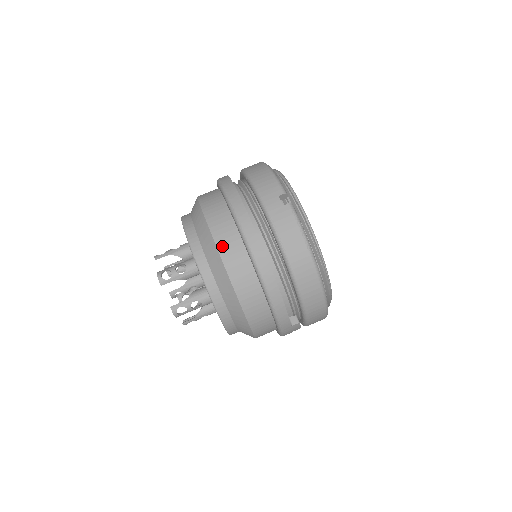
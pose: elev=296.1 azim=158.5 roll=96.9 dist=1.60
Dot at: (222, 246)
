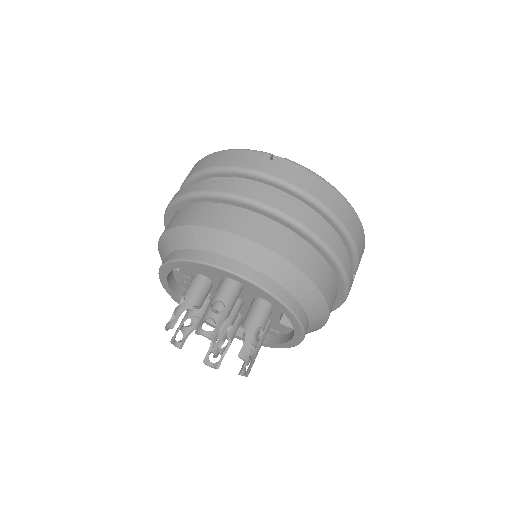
Dot at: (261, 238)
